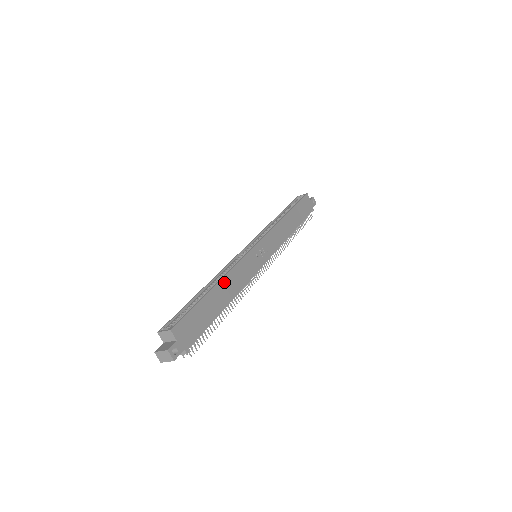
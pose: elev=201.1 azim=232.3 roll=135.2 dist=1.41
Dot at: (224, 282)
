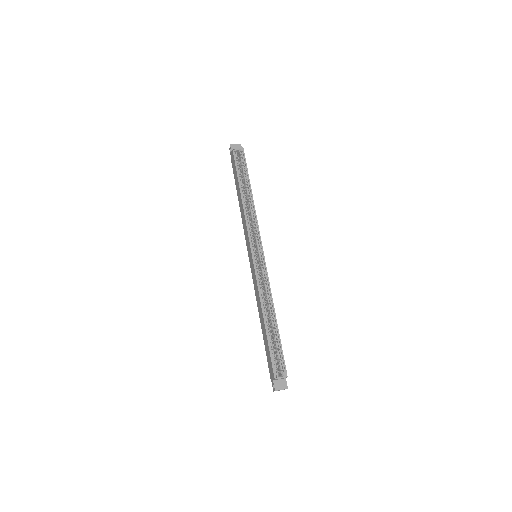
Dot at: (274, 309)
